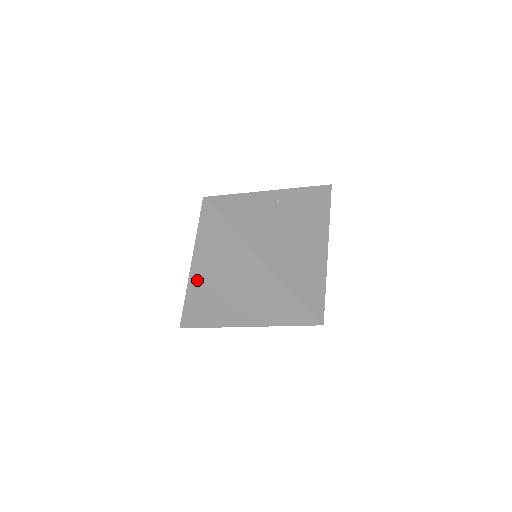
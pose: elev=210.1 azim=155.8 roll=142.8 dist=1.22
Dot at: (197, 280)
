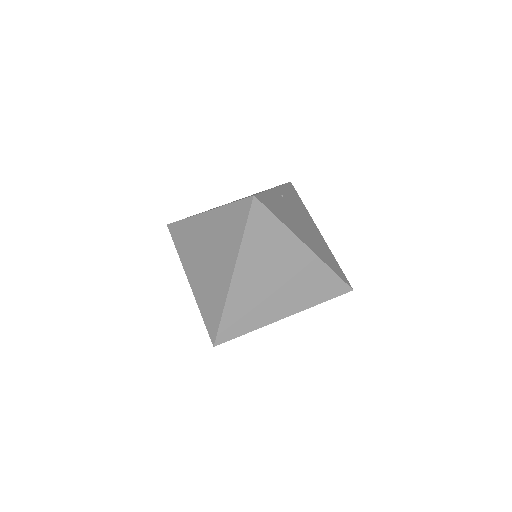
Dot at: (239, 285)
